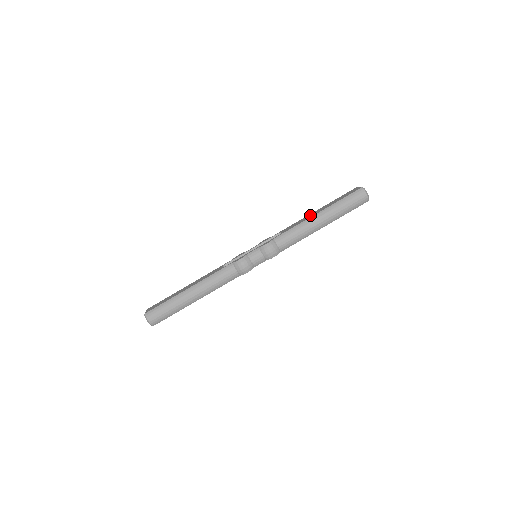
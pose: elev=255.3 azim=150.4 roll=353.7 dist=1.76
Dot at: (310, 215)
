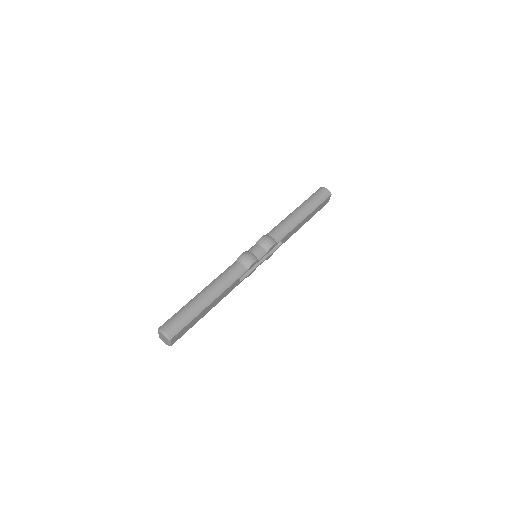
Dot at: occluded
